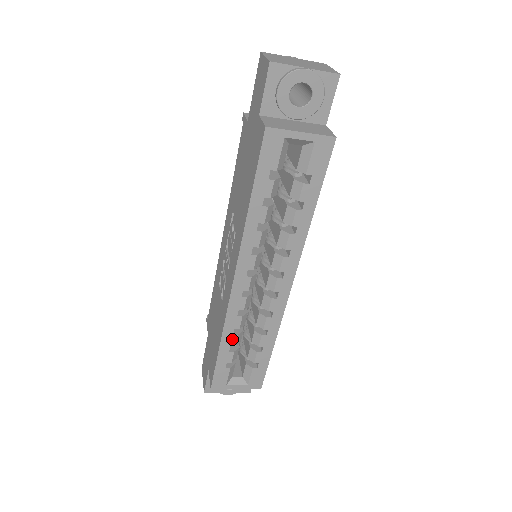
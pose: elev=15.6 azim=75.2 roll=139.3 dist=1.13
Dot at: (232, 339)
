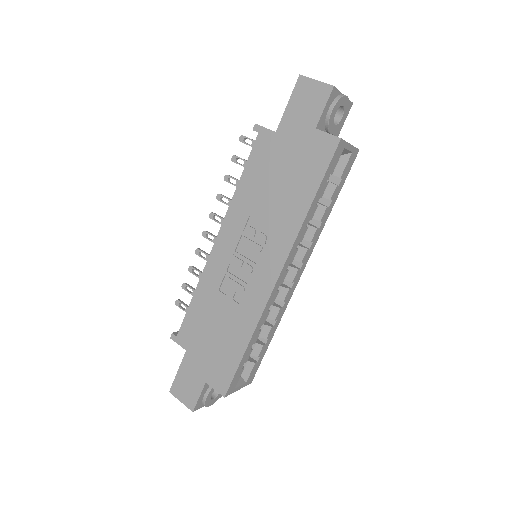
Dot at: (256, 336)
